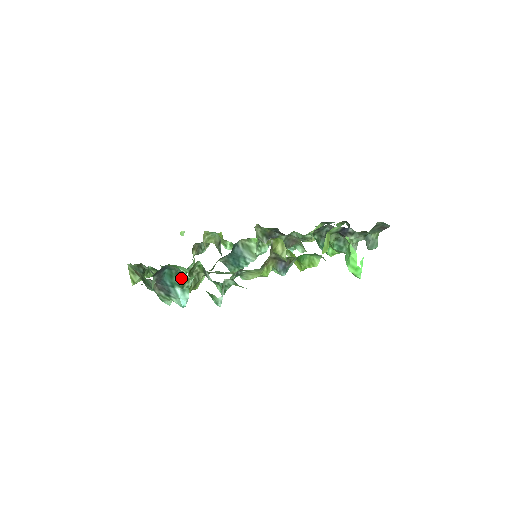
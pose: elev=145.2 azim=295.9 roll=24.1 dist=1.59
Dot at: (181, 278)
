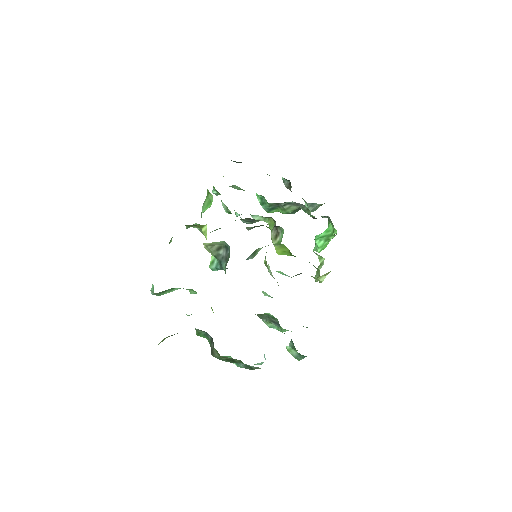
Dot at: occluded
